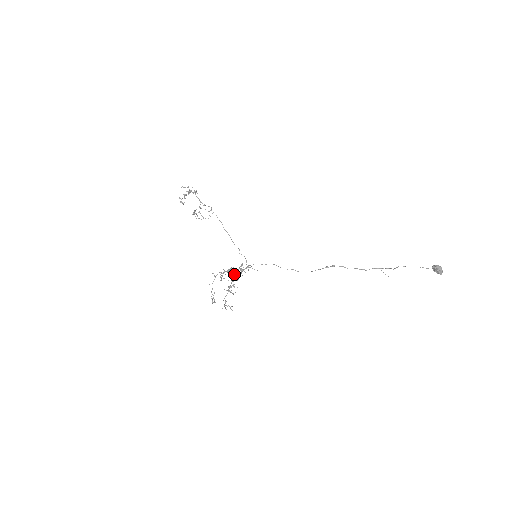
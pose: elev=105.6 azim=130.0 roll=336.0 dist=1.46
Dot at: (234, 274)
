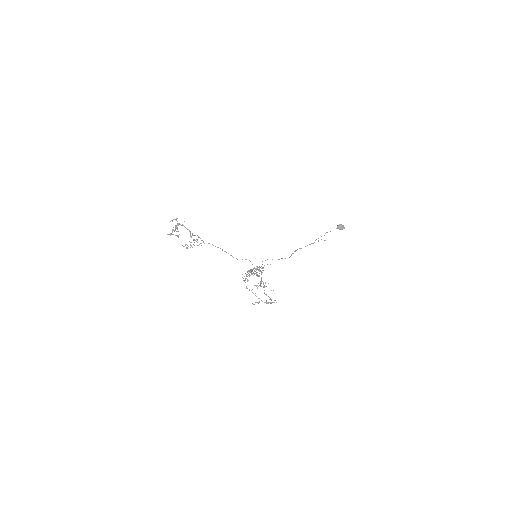
Dot at: occluded
